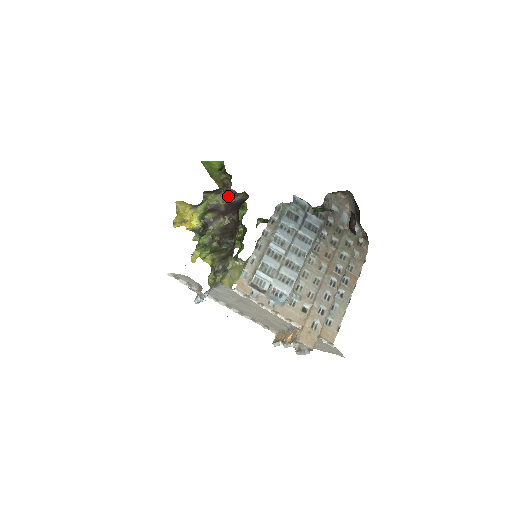
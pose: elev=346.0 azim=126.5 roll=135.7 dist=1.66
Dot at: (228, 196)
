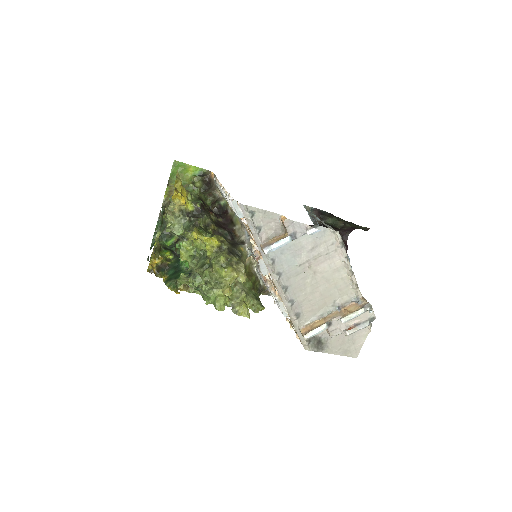
Dot at: (212, 199)
